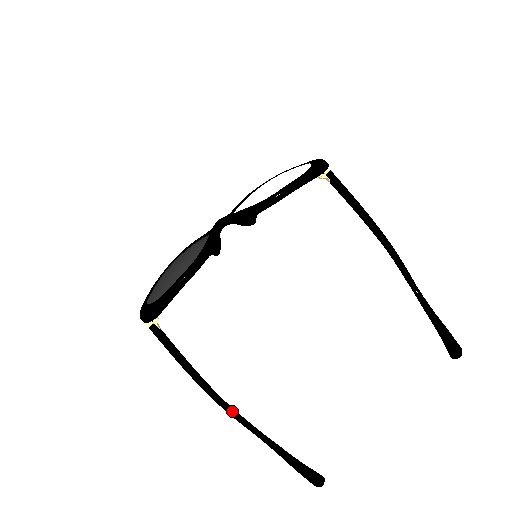
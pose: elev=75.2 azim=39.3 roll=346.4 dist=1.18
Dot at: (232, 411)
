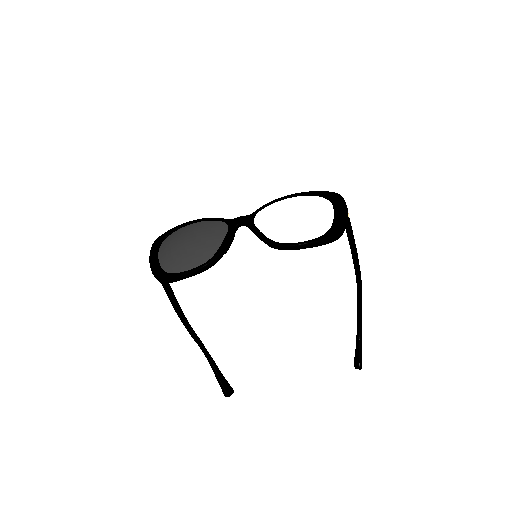
Dot at: (192, 332)
